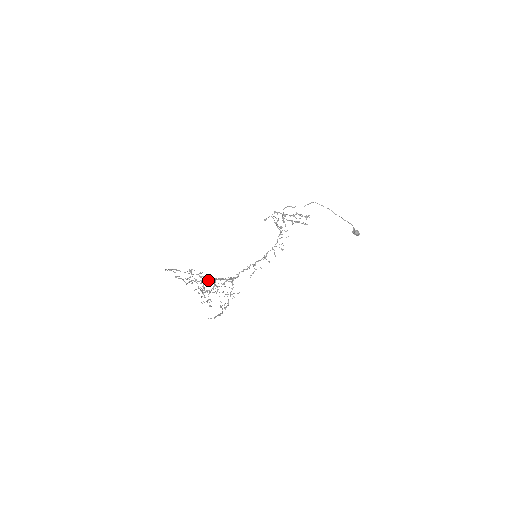
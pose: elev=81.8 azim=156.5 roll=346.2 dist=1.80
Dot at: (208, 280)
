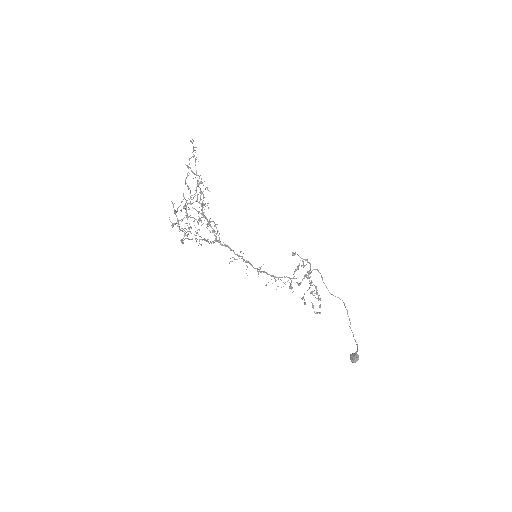
Dot at: occluded
